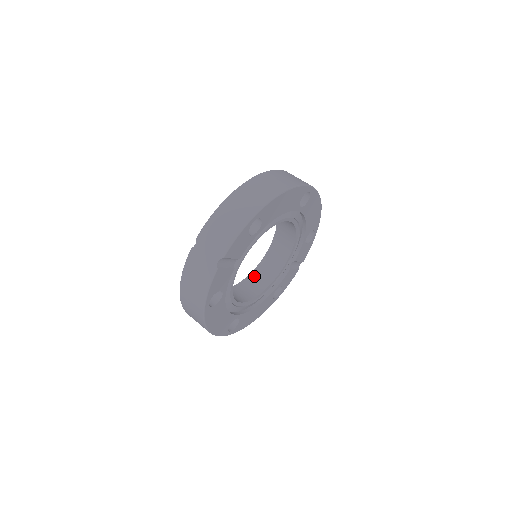
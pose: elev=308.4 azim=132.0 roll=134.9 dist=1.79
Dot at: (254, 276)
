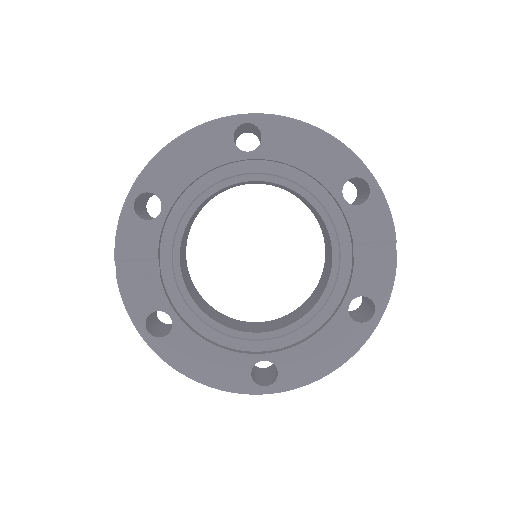
Dot at: (313, 294)
